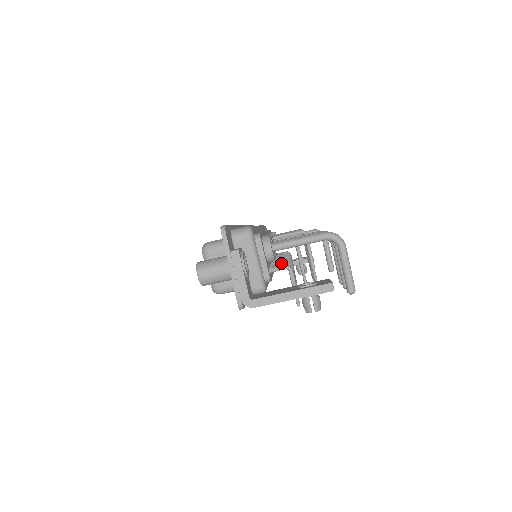
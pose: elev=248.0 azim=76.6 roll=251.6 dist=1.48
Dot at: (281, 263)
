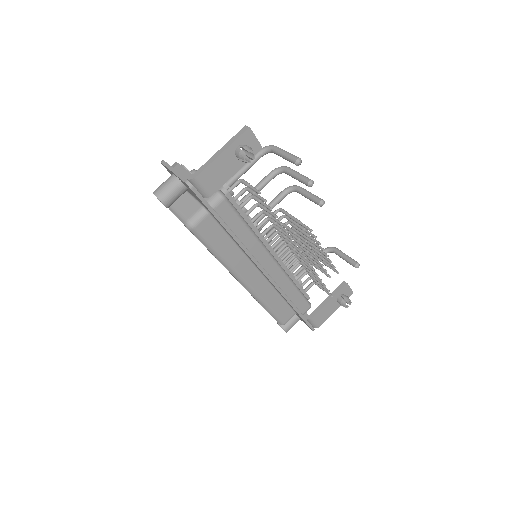
Dot at: (245, 200)
